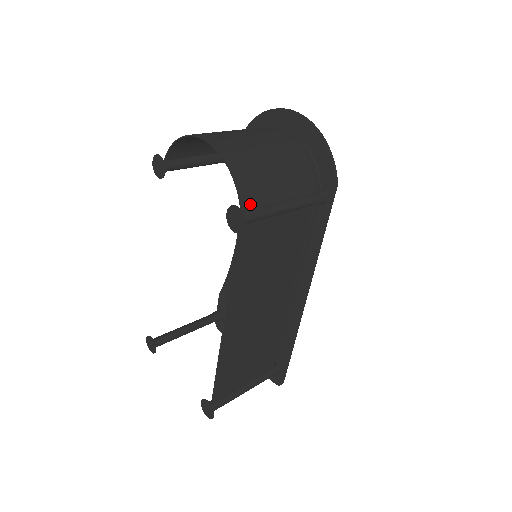
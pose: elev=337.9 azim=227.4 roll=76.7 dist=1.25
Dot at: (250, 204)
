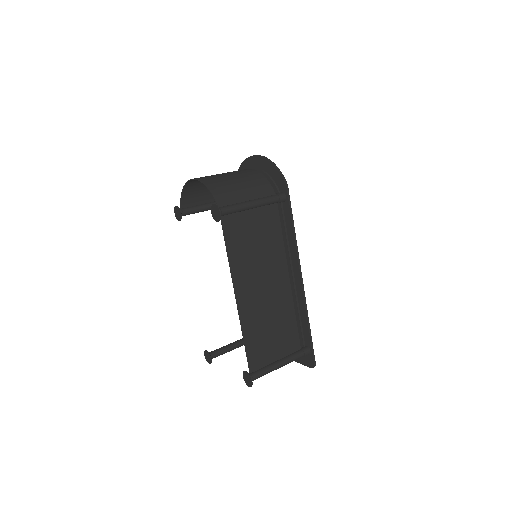
Dot at: (224, 203)
